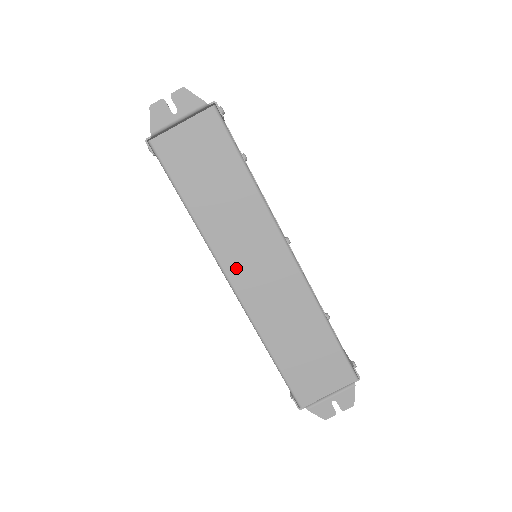
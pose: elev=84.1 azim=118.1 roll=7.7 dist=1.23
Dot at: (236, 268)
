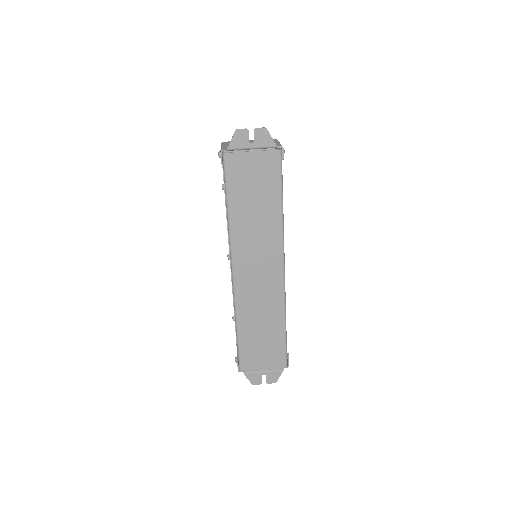
Dot at: (242, 264)
